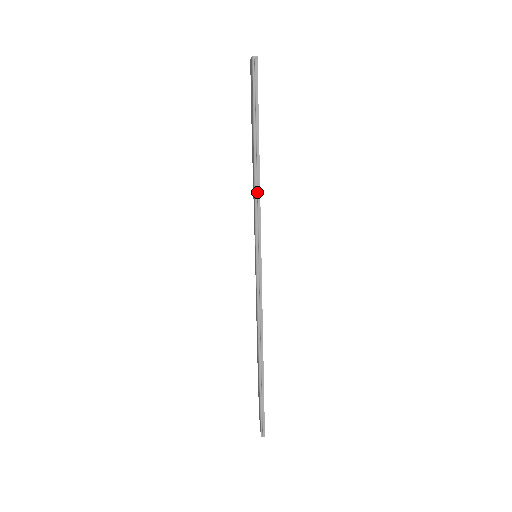
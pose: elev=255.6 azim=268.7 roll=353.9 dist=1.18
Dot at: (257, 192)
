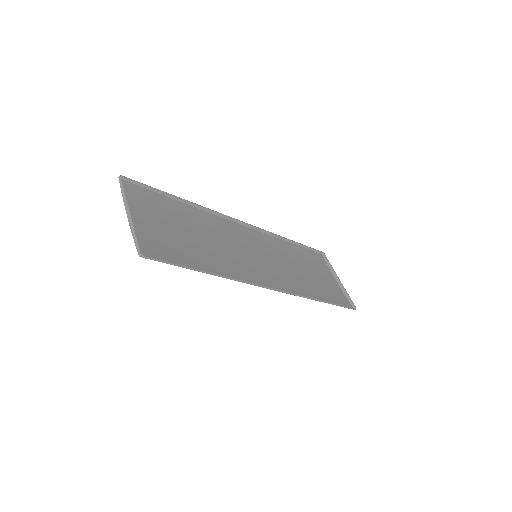
Dot at: occluded
